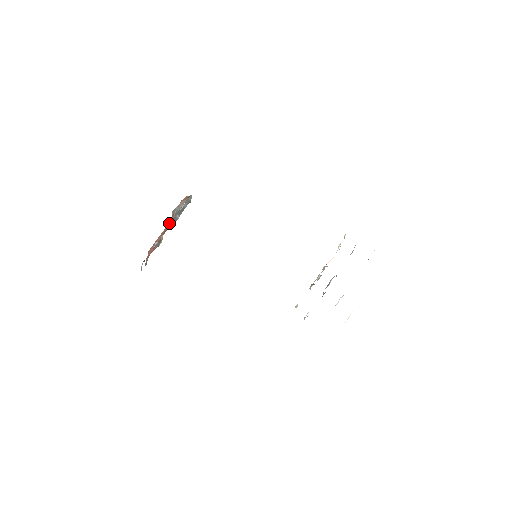
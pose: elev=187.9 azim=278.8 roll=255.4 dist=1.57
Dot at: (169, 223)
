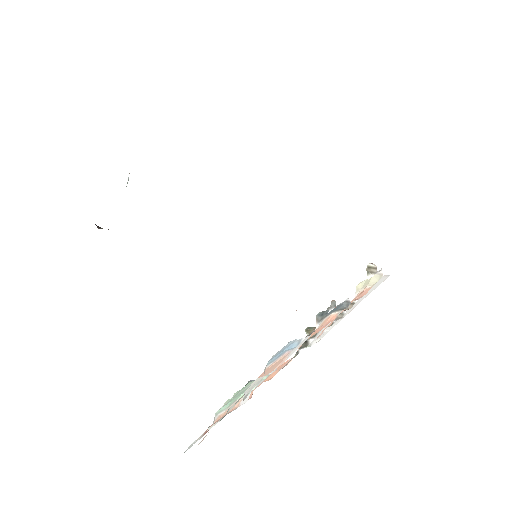
Dot at: occluded
